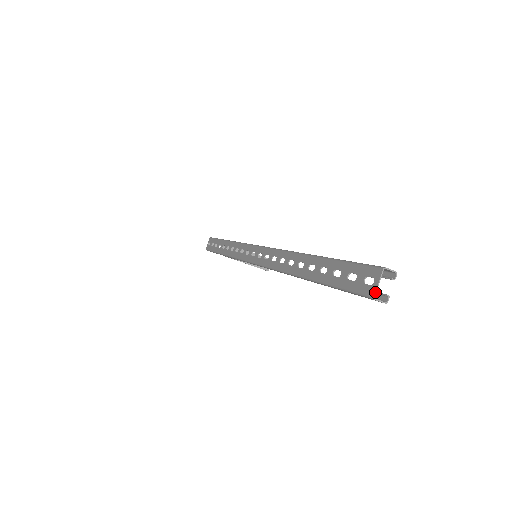
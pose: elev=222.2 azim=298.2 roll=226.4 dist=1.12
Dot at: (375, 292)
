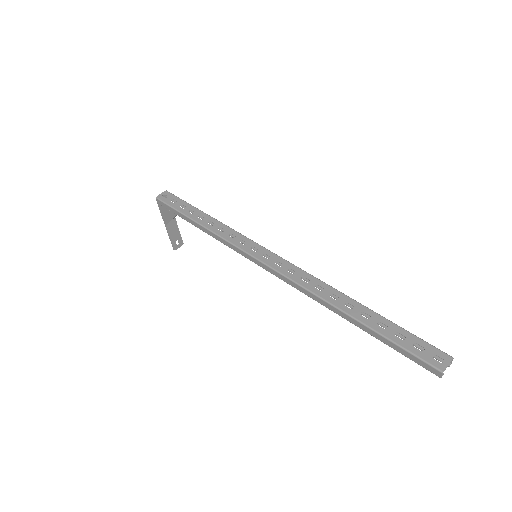
Dot at: (445, 369)
